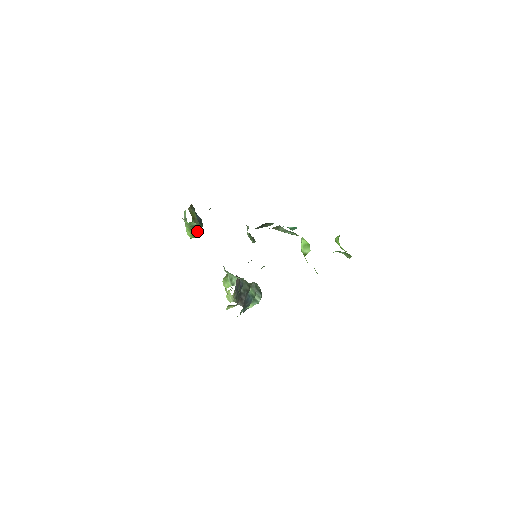
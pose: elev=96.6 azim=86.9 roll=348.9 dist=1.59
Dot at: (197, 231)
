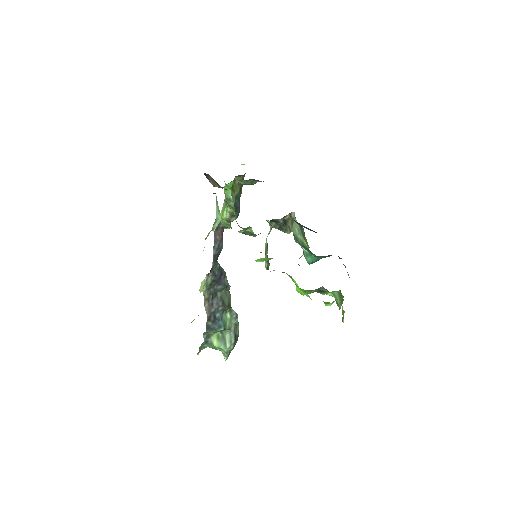
Dot at: (228, 216)
